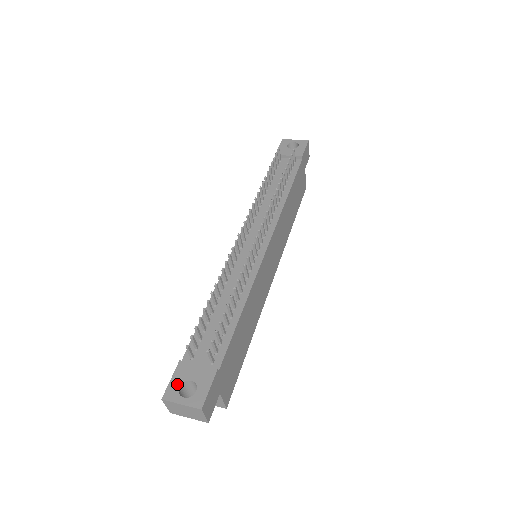
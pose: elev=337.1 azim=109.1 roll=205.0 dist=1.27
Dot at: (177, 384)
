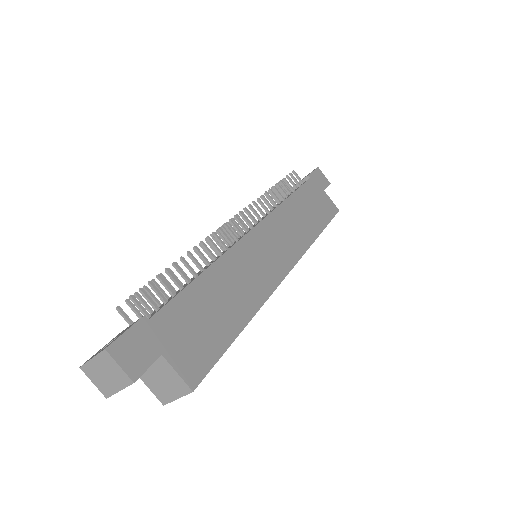
Dot at: occluded
